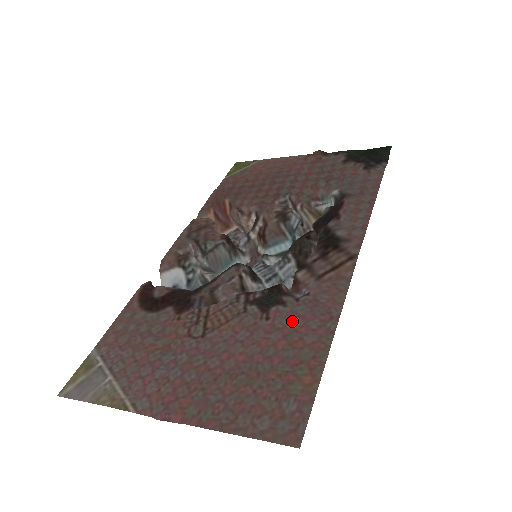
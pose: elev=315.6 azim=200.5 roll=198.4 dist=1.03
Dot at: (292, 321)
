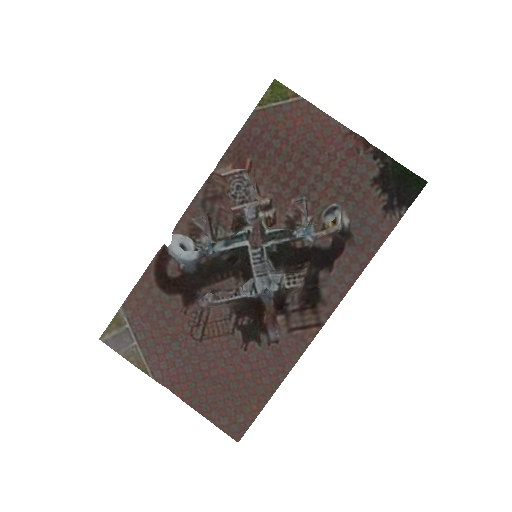
Dot at: (260, 361)
